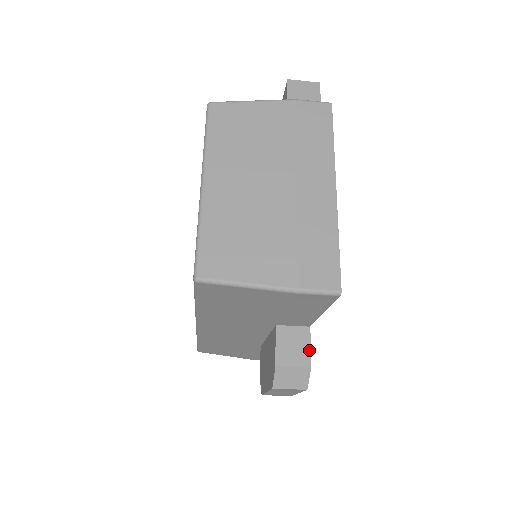
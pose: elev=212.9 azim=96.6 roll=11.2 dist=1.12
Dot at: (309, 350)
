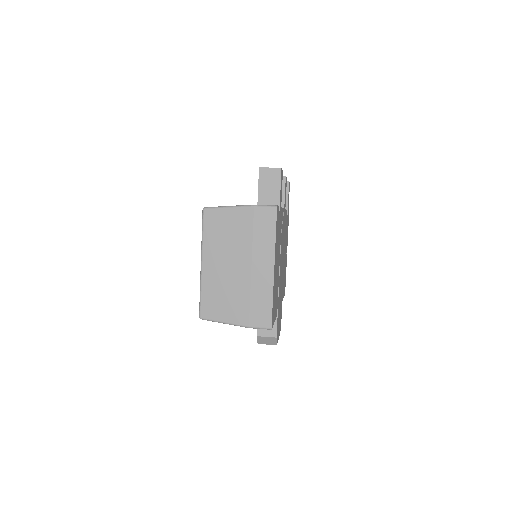
Dot at: (276, 328)
